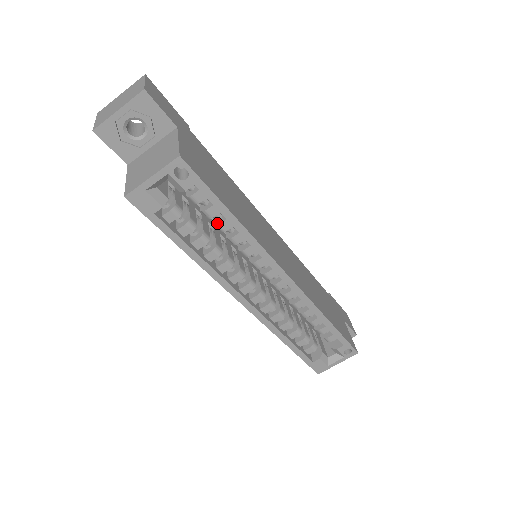
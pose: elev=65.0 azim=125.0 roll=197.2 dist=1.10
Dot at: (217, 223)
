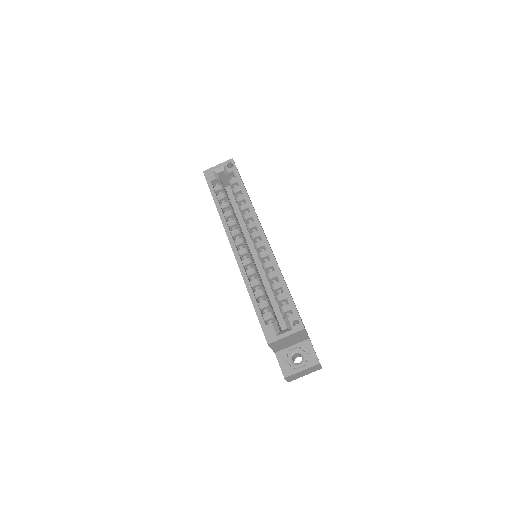
Dot at: (237, 198)
